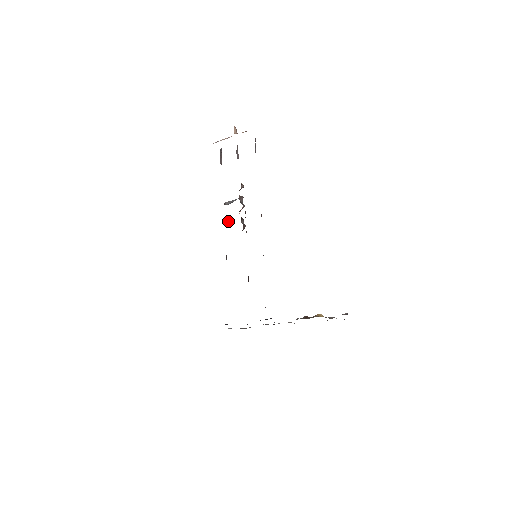
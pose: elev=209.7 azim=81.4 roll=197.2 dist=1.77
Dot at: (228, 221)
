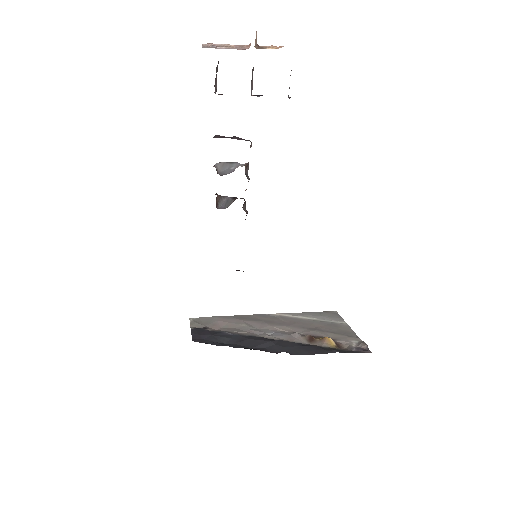
Dot at: (219, 198)
